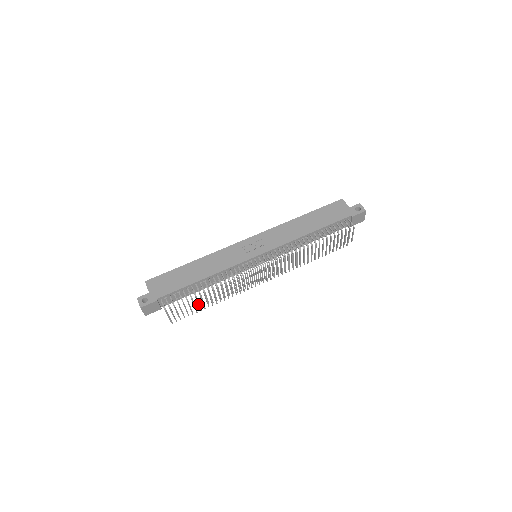
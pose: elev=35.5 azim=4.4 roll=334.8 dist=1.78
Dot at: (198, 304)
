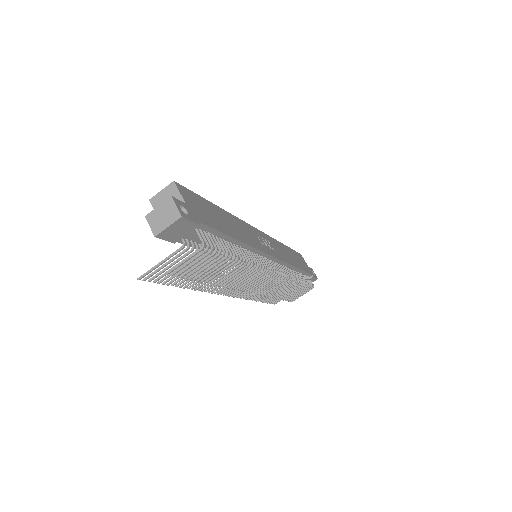
Dot at: (190, 272)
